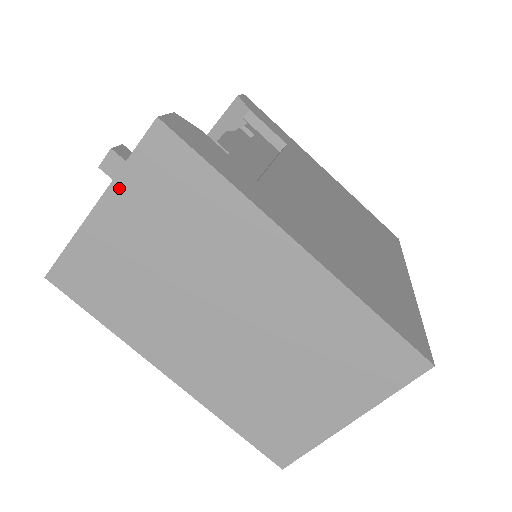
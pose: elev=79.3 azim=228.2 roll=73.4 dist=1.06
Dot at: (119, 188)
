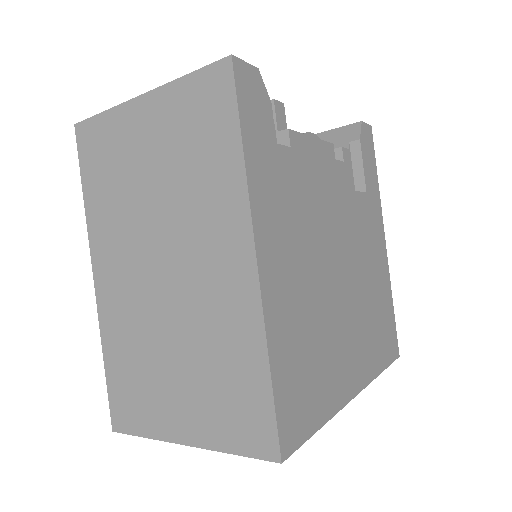
Dot at: (166, 93)
